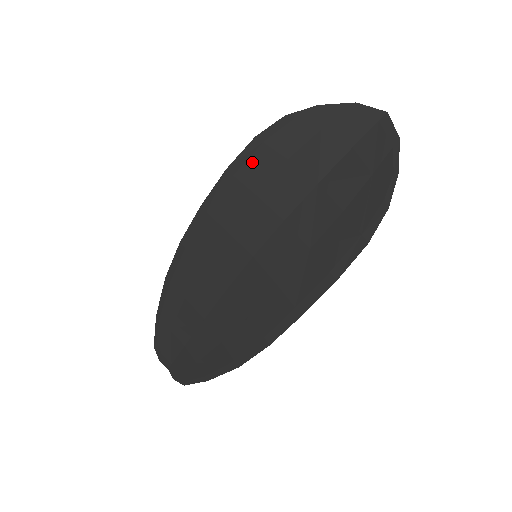
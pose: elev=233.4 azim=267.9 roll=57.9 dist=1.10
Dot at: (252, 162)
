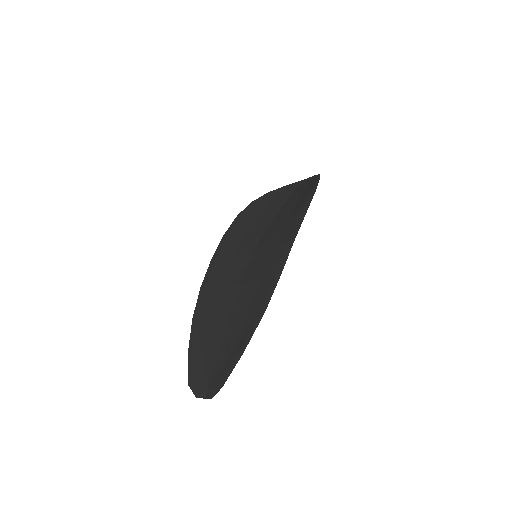
Dot at: (239, 223)
